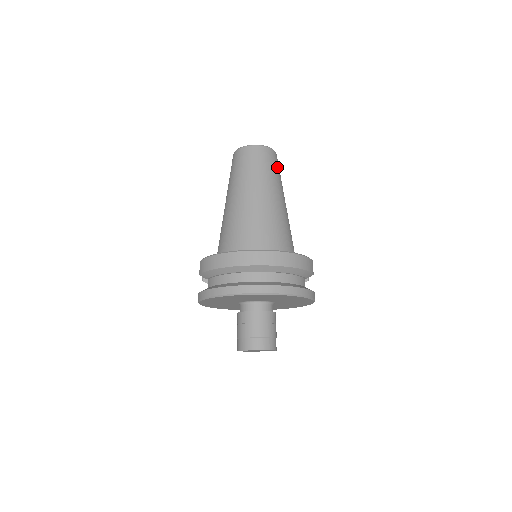
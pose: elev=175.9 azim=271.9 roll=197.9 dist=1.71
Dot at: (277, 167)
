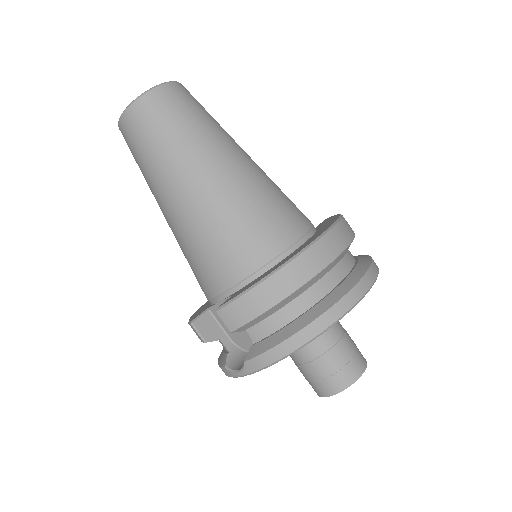
Dot at: occluded
